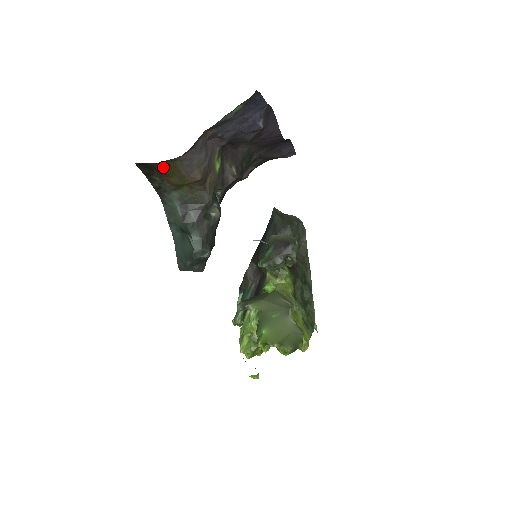
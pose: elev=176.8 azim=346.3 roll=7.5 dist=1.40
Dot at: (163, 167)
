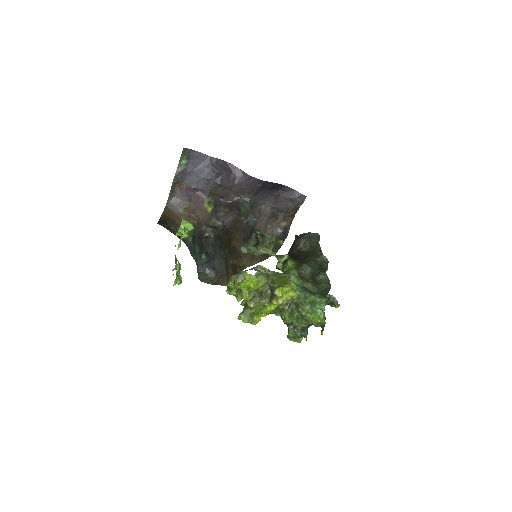
Dot at: (167, 216)
